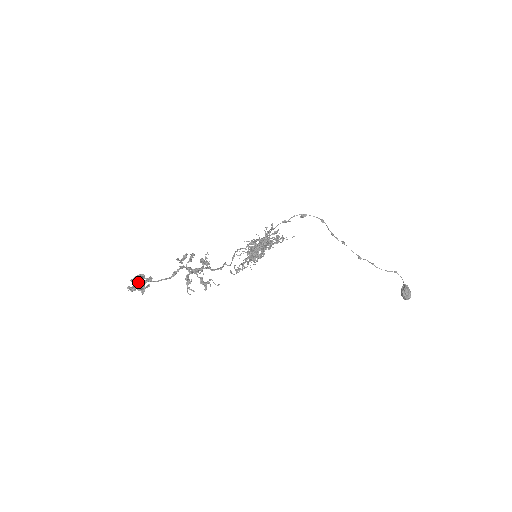
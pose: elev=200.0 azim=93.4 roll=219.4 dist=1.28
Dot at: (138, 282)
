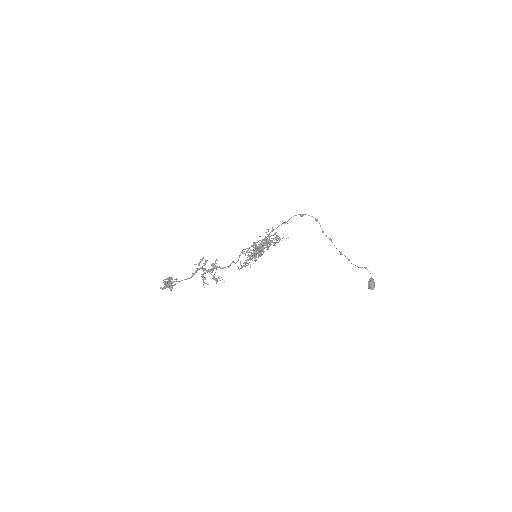
Dot at: (168, 282)
